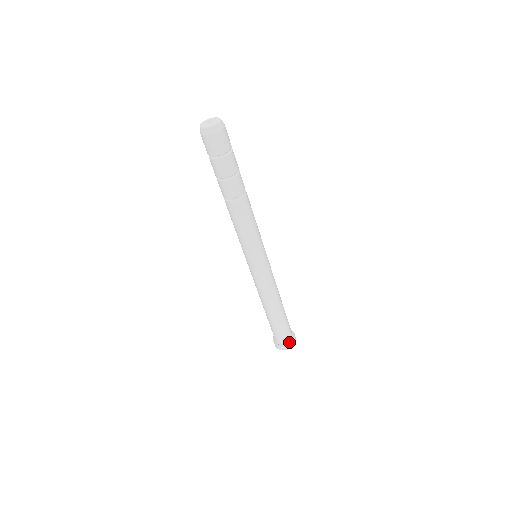
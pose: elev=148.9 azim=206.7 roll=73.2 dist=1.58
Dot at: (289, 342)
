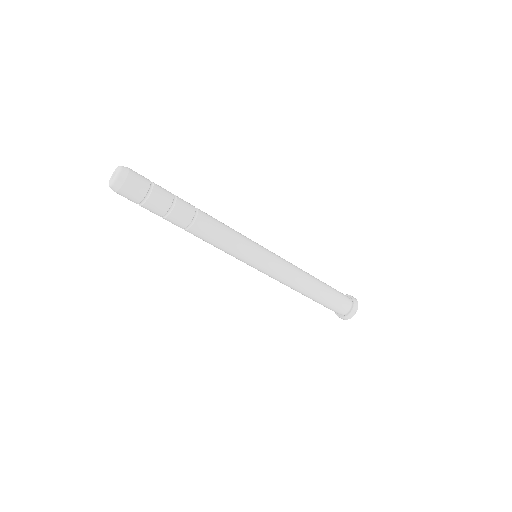
Dot at: (350, 309)
